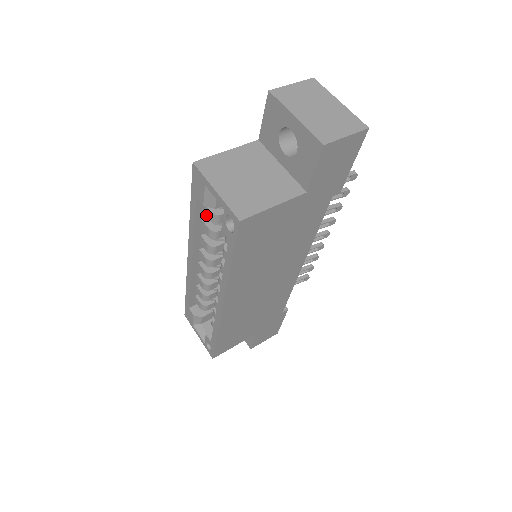
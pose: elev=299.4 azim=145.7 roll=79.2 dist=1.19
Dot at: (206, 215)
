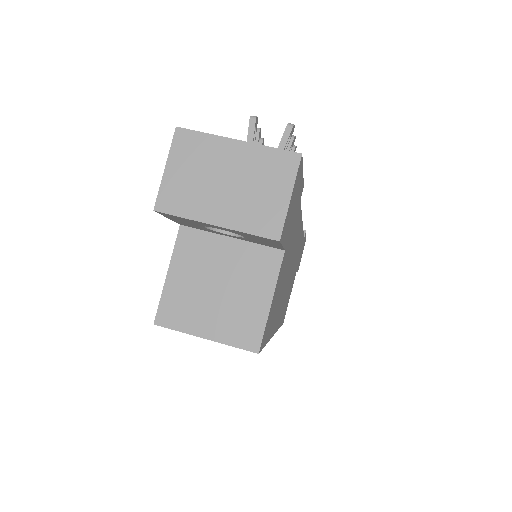
Dot at: occluded
